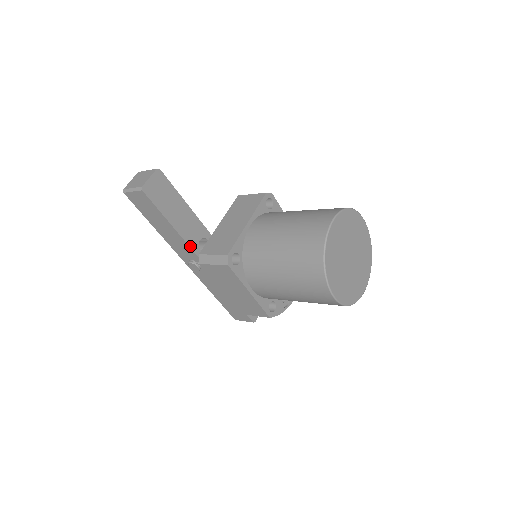
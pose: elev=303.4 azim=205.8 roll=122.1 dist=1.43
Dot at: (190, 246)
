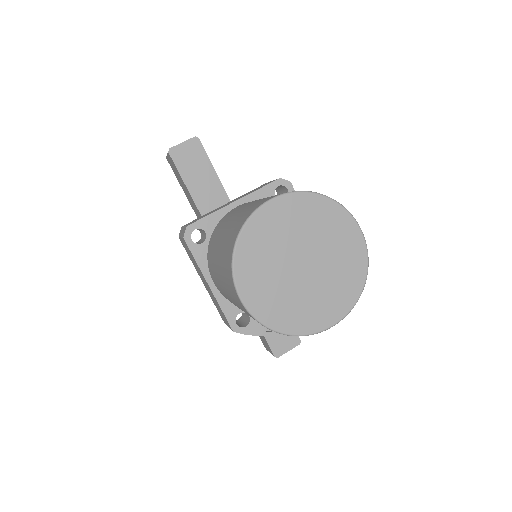
Dot at: occluded
